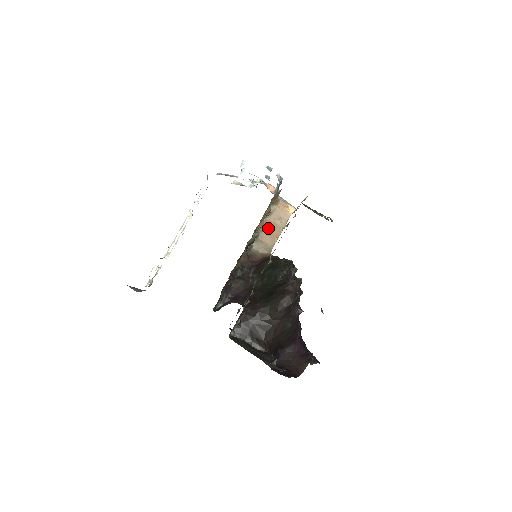
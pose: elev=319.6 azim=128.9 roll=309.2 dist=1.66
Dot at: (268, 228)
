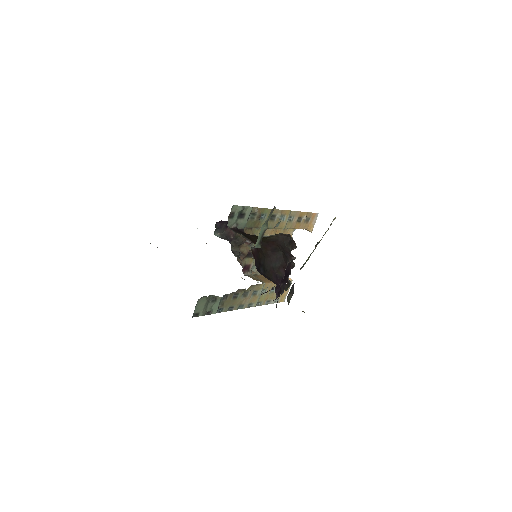
Dot at: occluded
